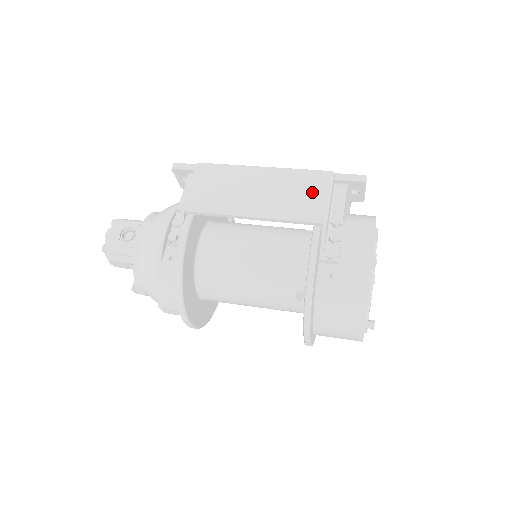
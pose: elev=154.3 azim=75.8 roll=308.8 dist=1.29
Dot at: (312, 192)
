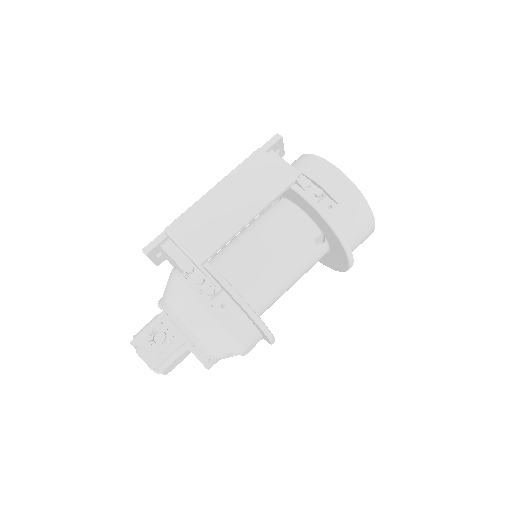
Dot at: (265, 170)
